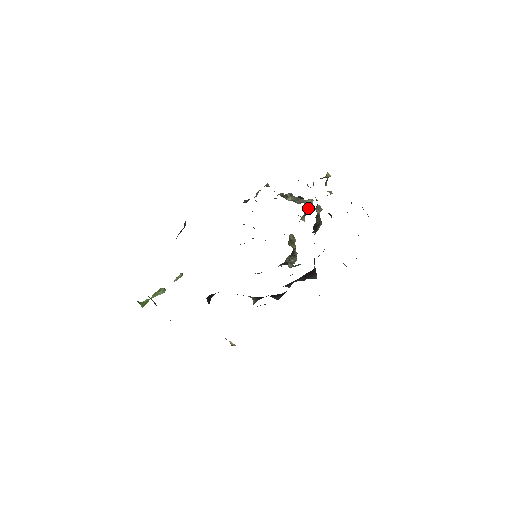
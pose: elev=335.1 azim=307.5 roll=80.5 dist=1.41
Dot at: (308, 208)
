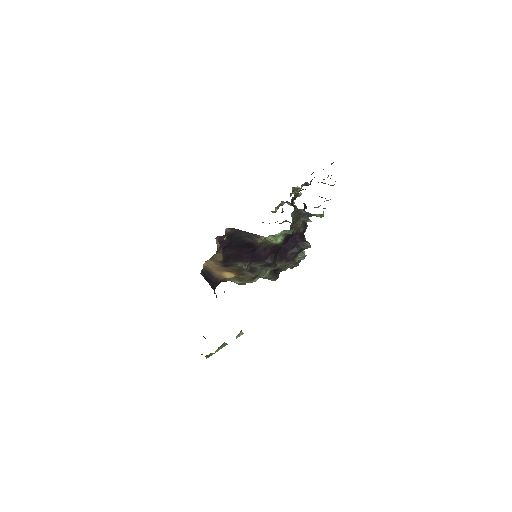
Dot at: occluded
